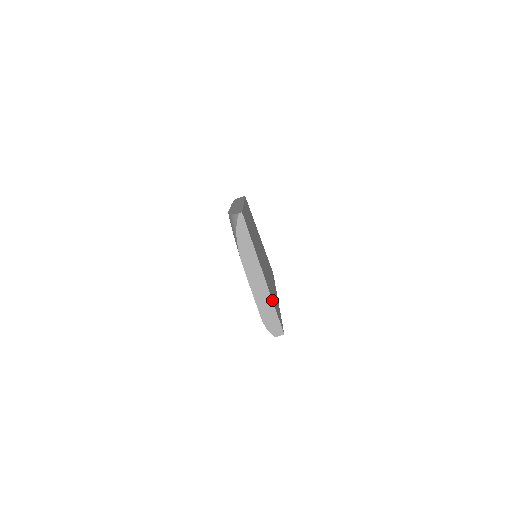
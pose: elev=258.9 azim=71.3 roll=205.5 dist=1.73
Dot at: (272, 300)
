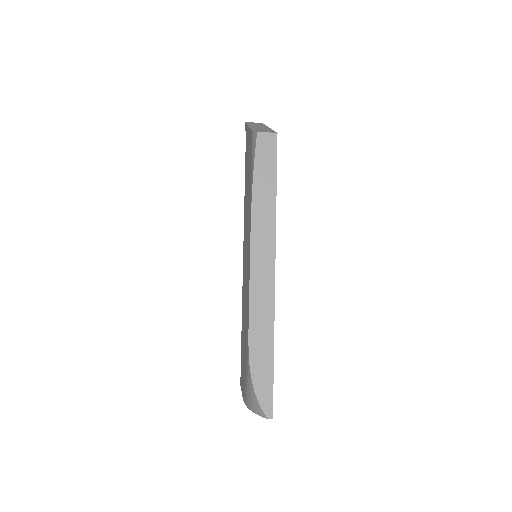
Dot at: occluded
